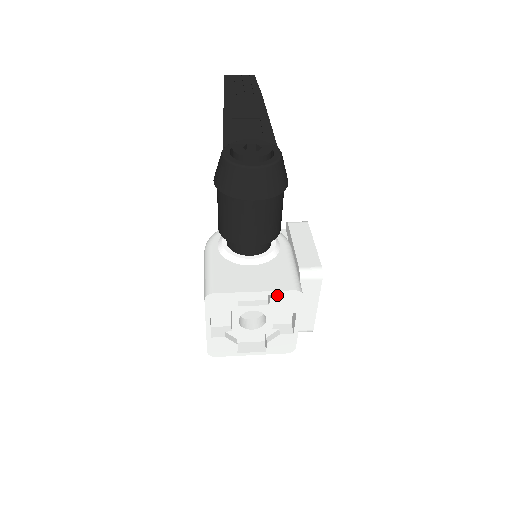
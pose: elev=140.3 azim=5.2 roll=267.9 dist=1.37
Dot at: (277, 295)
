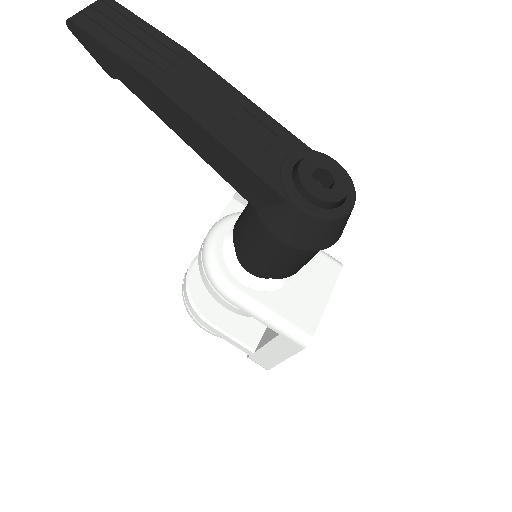
Dot at: occluded
